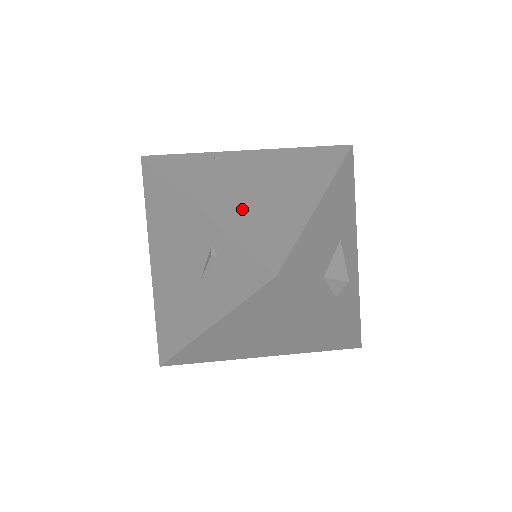
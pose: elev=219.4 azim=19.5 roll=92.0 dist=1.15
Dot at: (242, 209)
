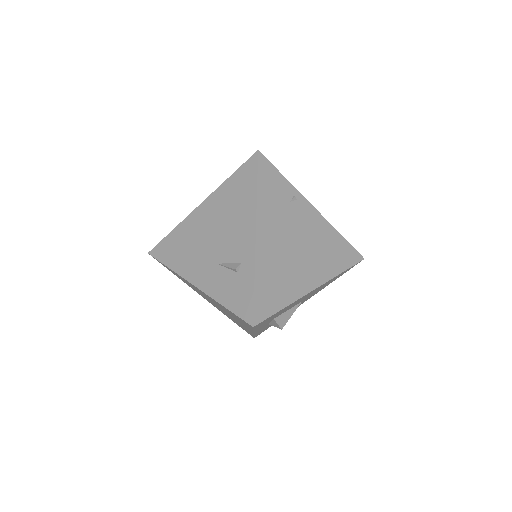
Dot at: (274, 260)
